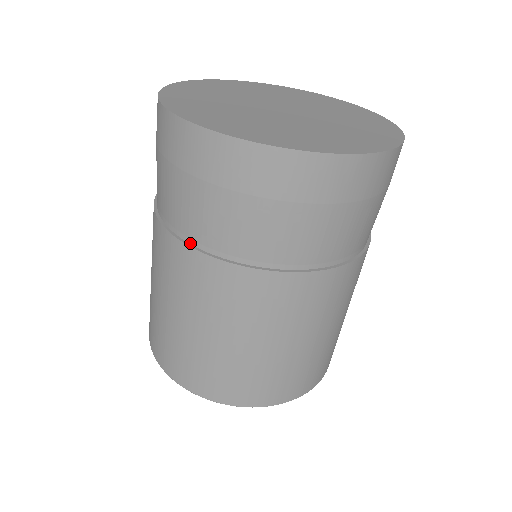
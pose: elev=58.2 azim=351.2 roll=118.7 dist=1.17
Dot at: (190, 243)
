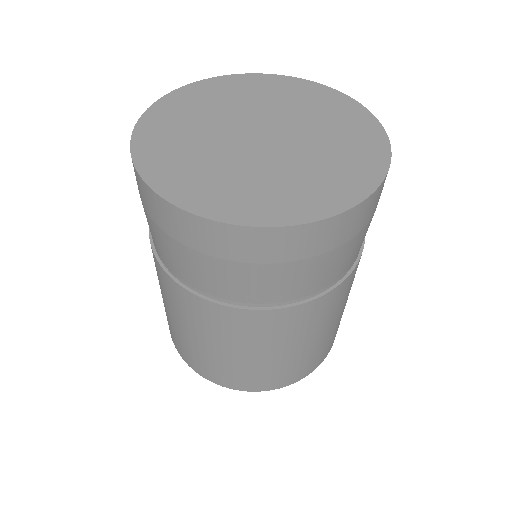
Dot at: occluded
